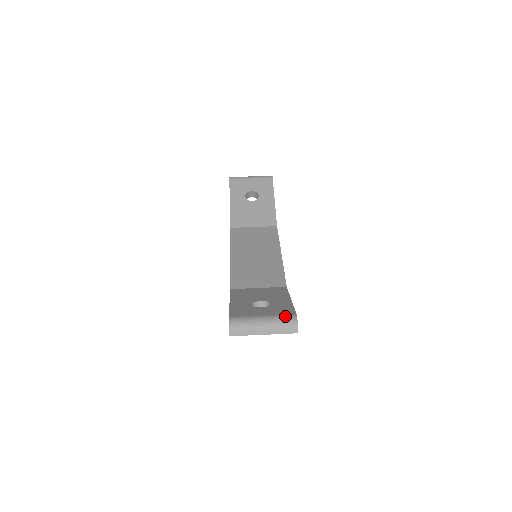
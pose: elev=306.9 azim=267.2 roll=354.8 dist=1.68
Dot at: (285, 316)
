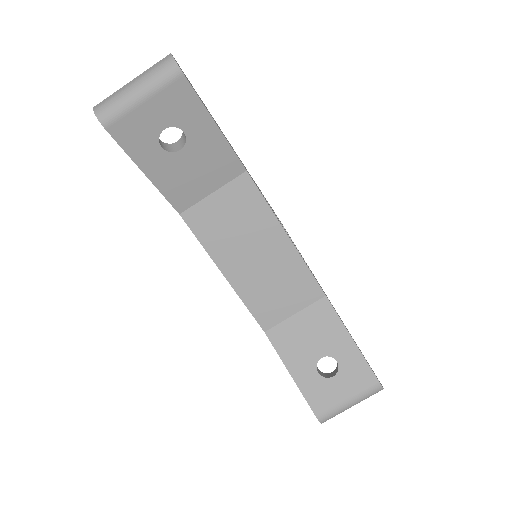
Dot at: (370, 390)
